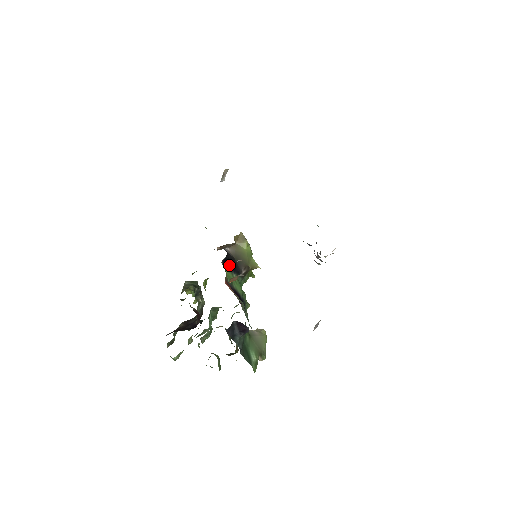
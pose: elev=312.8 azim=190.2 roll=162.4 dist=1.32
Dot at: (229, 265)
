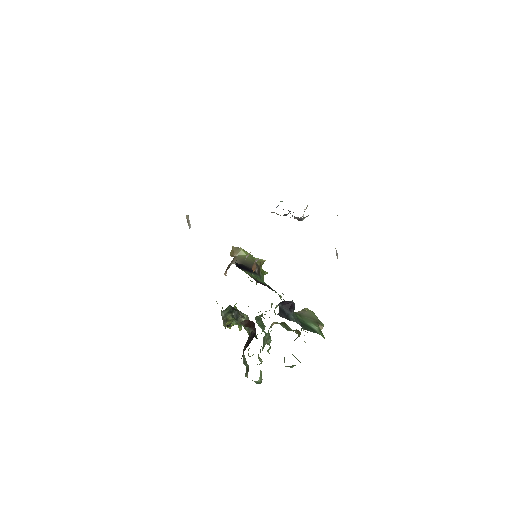
Dot at: (243, 268)
